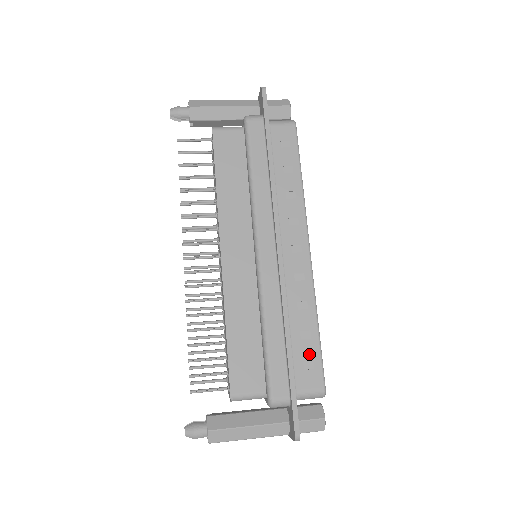
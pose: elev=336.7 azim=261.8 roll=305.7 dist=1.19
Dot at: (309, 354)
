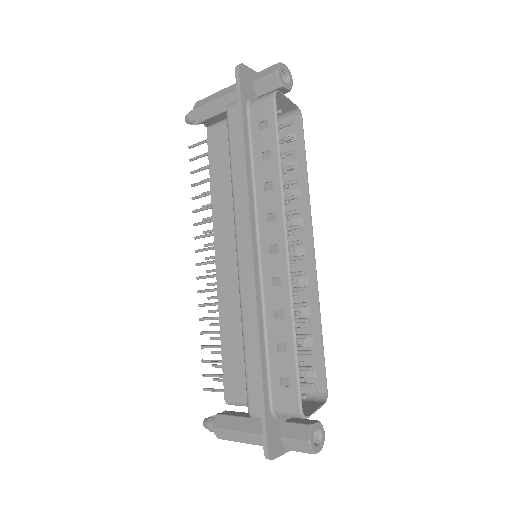
Dot at: (285, 369)
